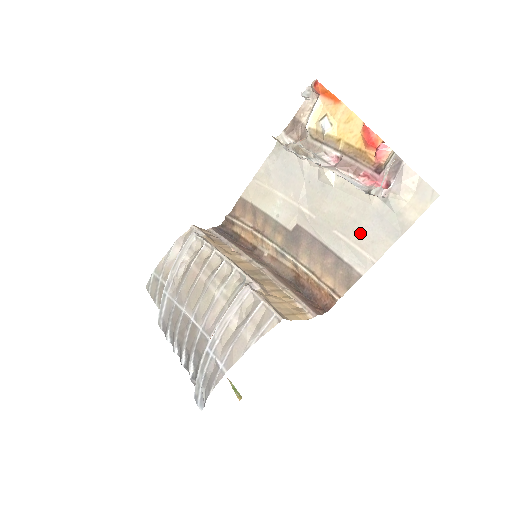
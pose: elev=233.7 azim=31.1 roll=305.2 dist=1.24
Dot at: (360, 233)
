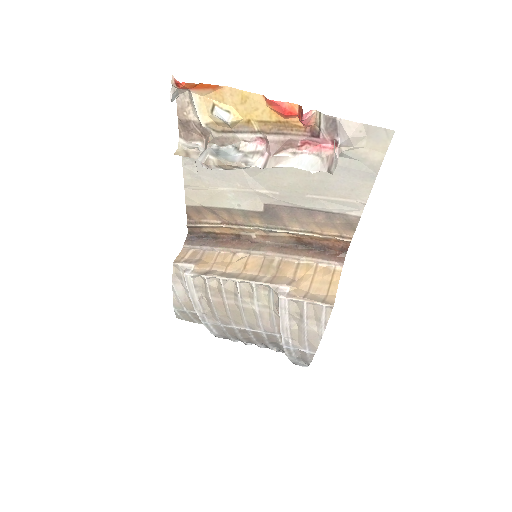
Dot at: (334, 188)
